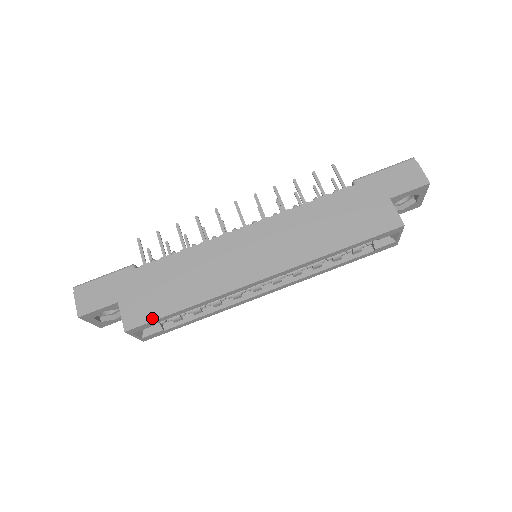
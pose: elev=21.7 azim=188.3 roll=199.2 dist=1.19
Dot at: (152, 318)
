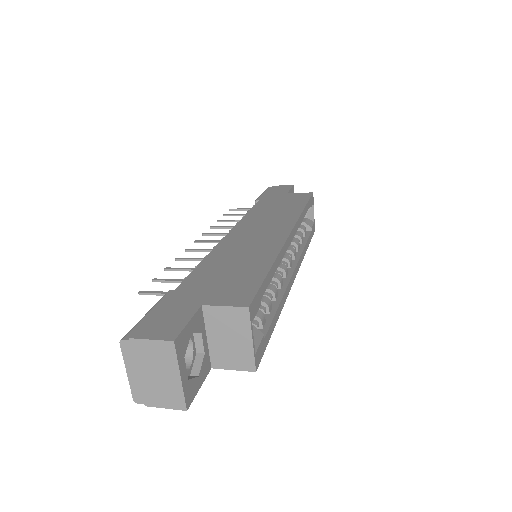
Dot at: (256, 286)
